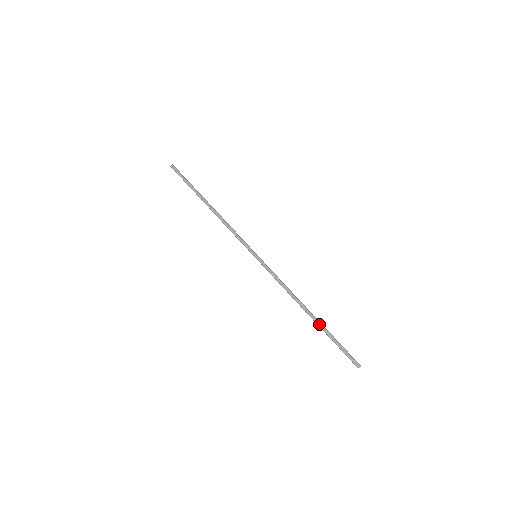
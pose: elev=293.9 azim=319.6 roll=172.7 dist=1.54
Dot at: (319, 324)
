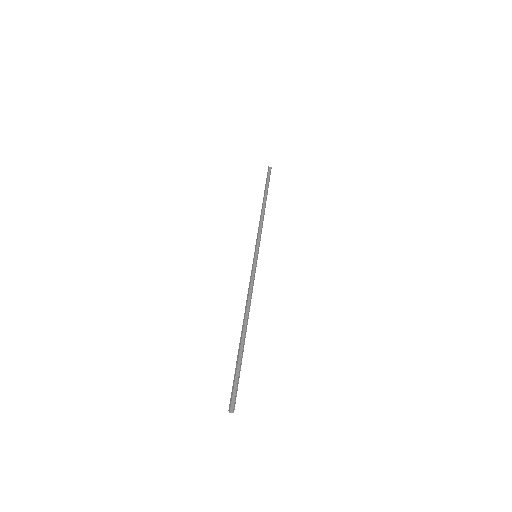
Dot at: (242, 343)
